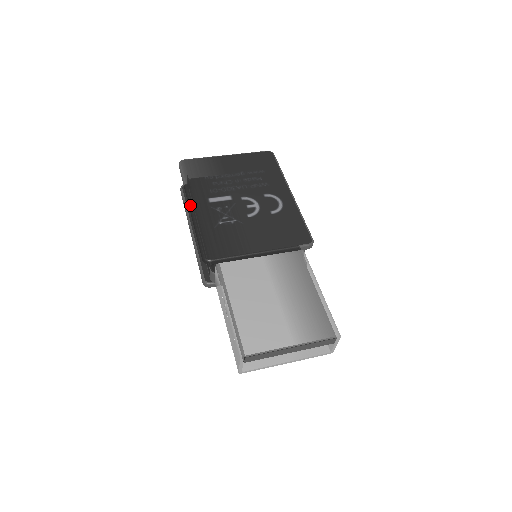
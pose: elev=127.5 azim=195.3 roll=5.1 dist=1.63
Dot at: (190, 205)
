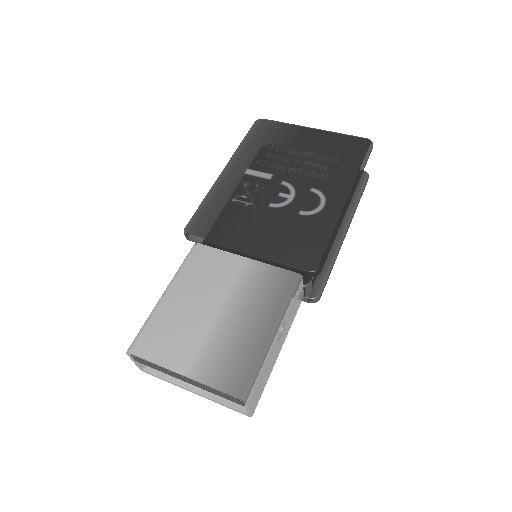
Dot at: (224, 169)
